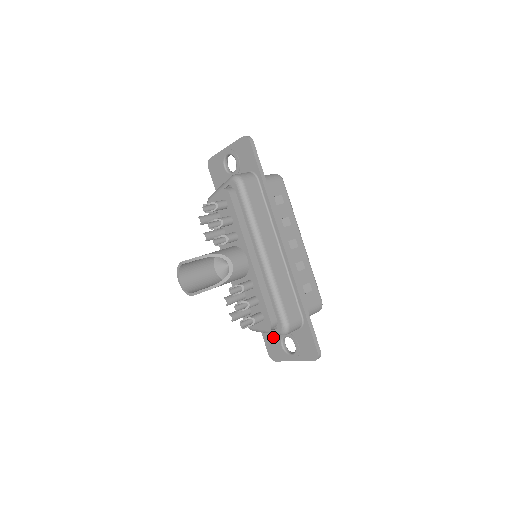
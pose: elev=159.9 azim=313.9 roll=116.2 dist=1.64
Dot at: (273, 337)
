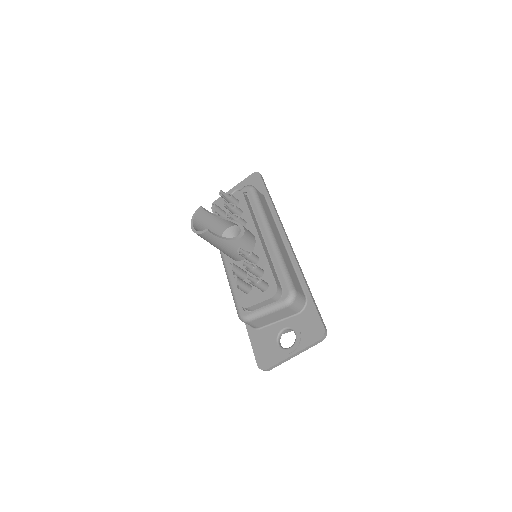
Dot at: (266, 339)
